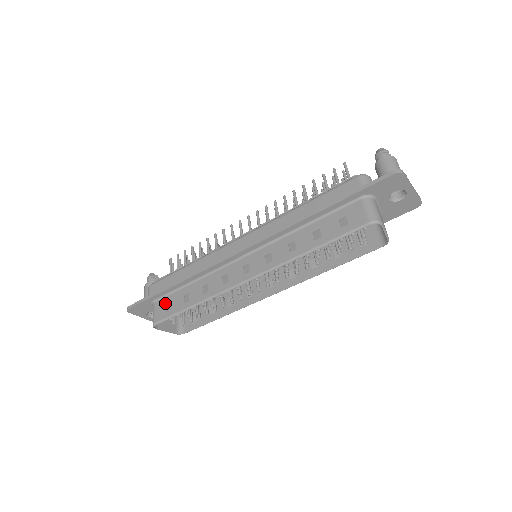
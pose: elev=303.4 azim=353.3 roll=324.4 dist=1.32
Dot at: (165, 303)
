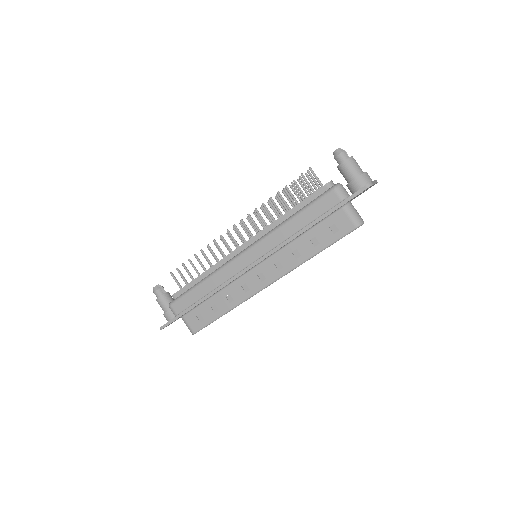
Dot at: (195, 316)
